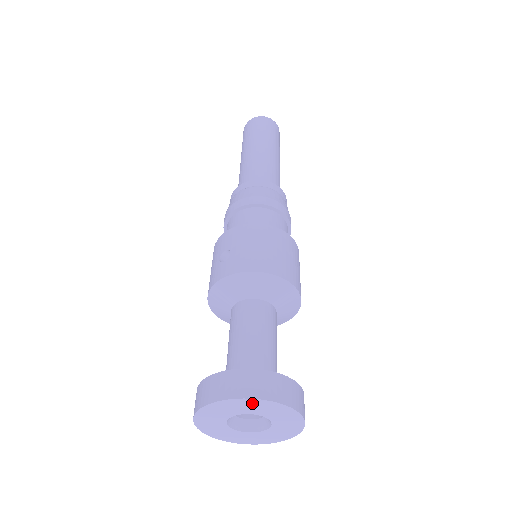
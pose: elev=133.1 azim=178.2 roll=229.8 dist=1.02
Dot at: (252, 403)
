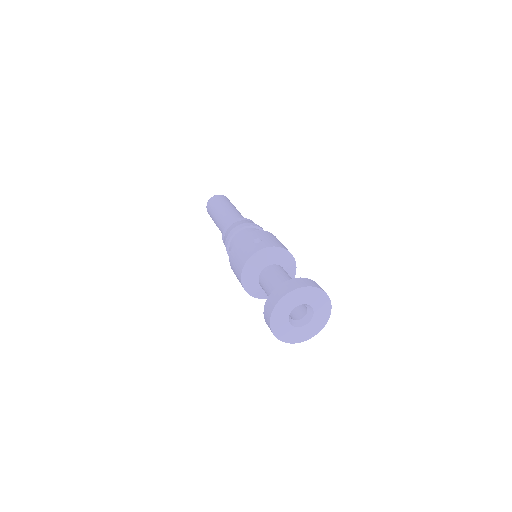
Dot at: (316, 293)
